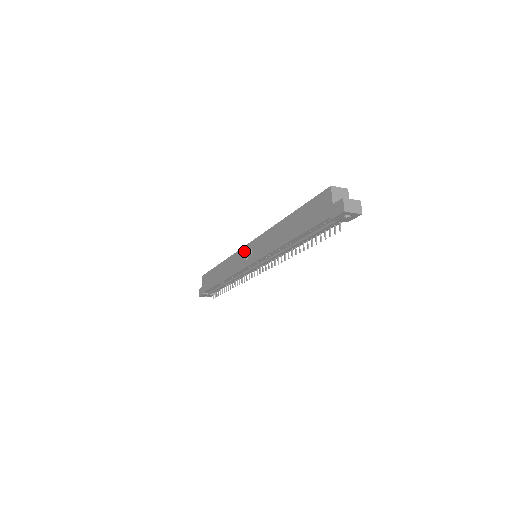
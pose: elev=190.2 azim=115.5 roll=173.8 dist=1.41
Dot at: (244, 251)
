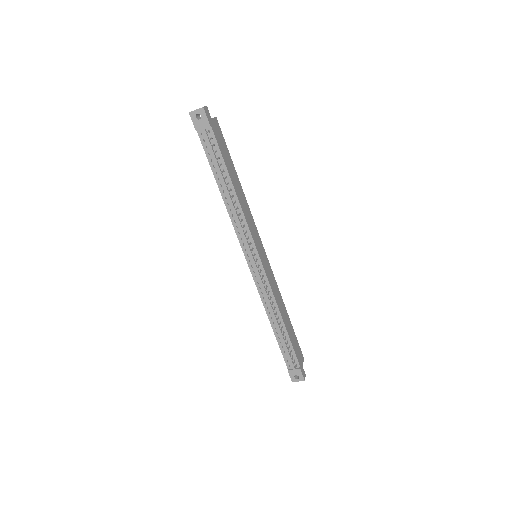
Dot at: occluded
